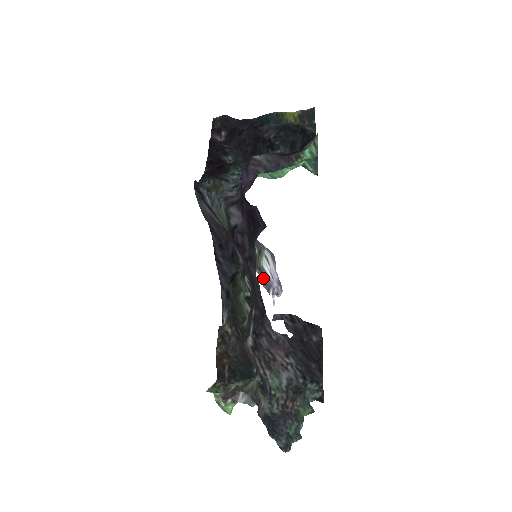
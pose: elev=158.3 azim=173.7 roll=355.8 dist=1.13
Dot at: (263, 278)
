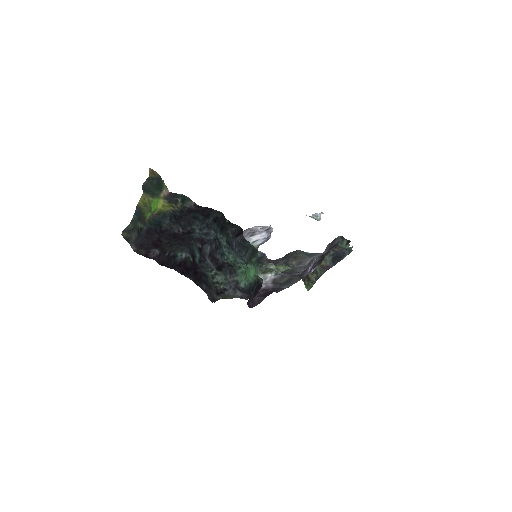
Dot at: occluded
